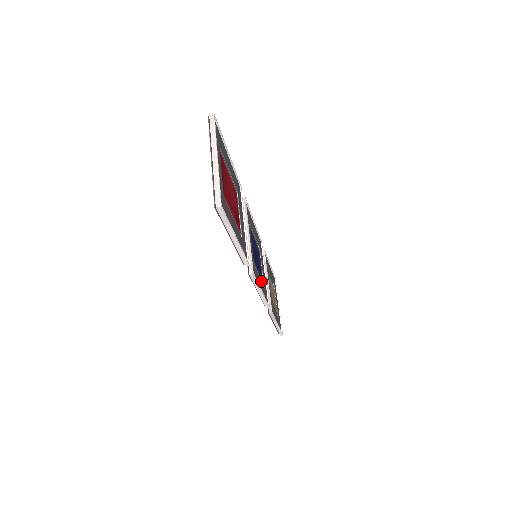
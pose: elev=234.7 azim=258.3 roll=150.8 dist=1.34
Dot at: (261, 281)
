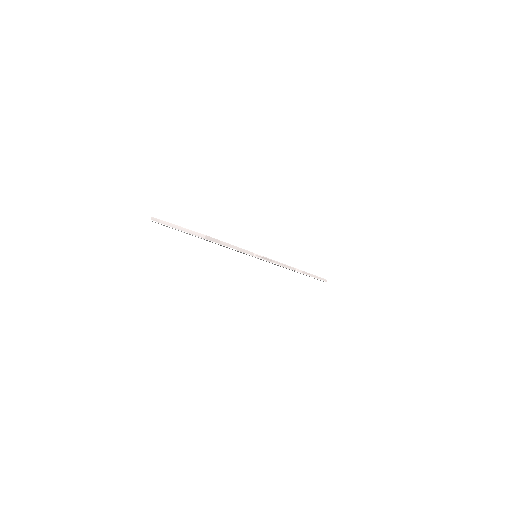
Dot at: occluded
